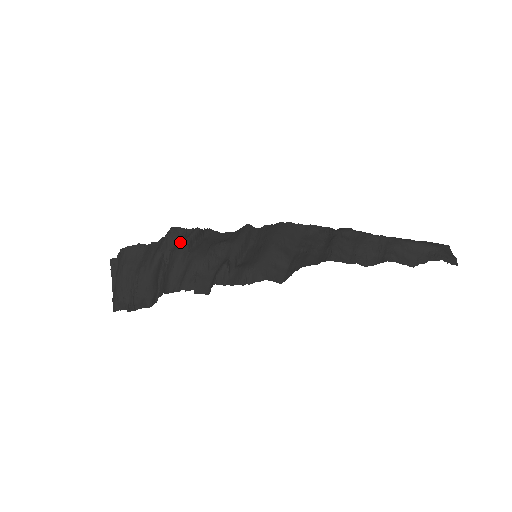
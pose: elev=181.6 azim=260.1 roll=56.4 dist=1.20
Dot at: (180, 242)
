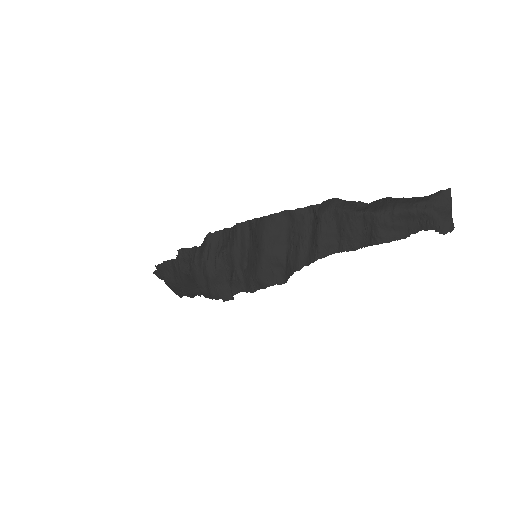
Dot at: (191, 265)
